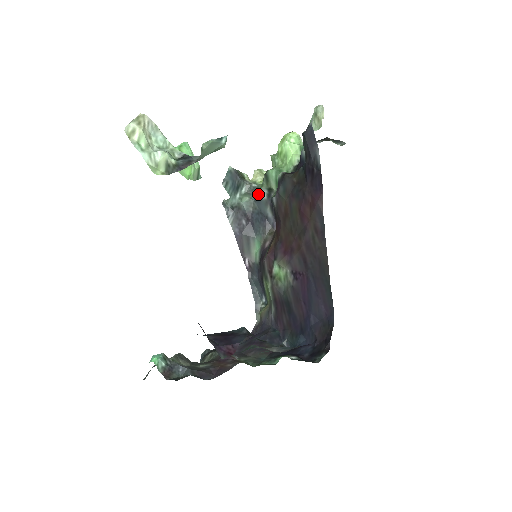
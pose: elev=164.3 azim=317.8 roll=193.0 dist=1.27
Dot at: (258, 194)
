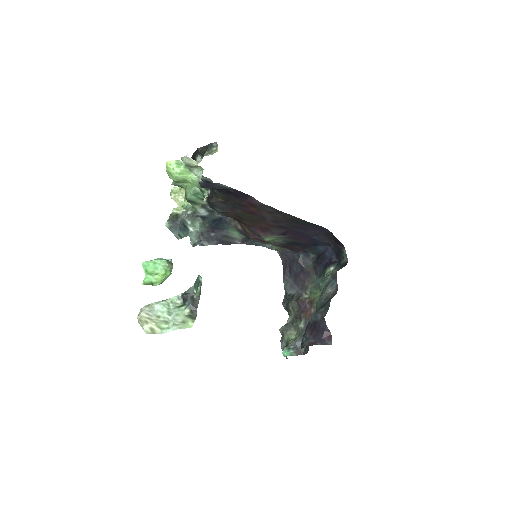
Dot at: (201, 216)
